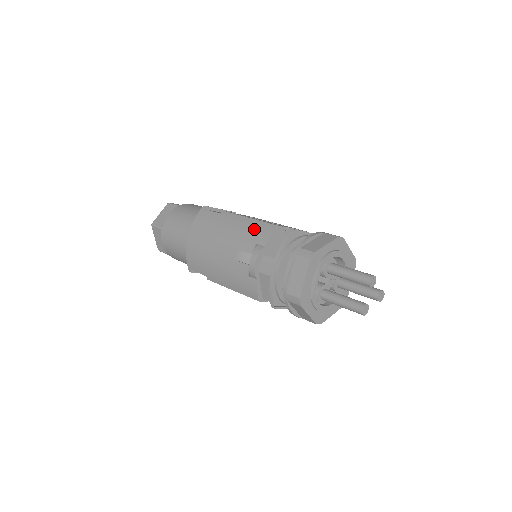
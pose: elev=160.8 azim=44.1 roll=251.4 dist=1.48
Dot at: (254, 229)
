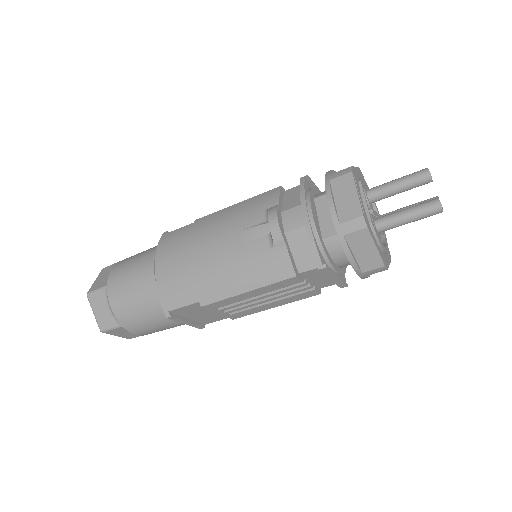
Dot at: (252, 203)
